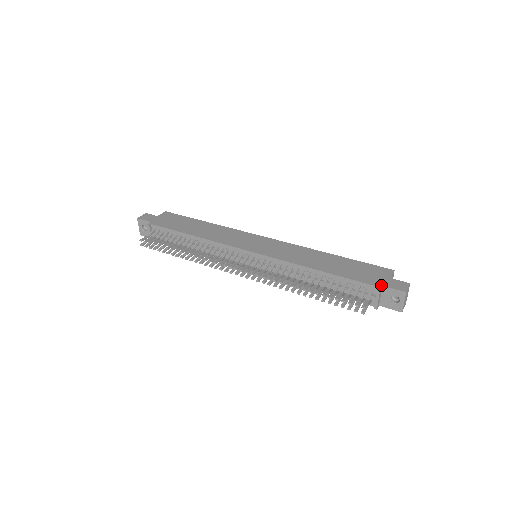
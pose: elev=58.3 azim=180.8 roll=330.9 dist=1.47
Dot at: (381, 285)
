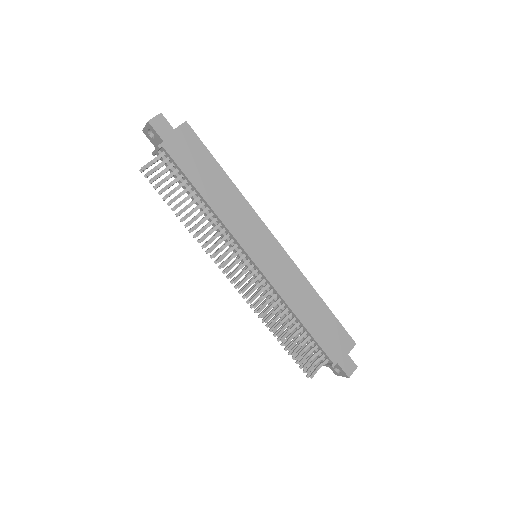
Dot at: (337, 362)
